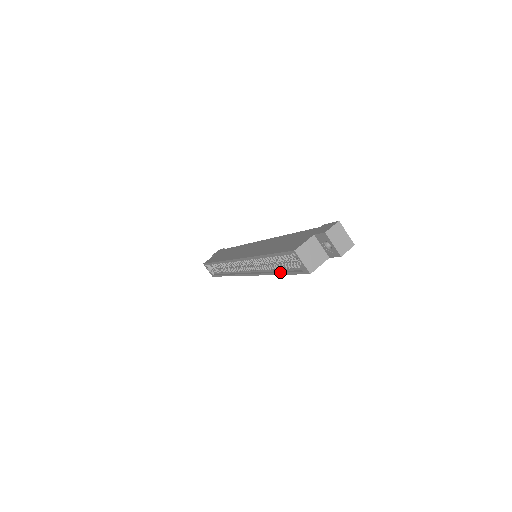
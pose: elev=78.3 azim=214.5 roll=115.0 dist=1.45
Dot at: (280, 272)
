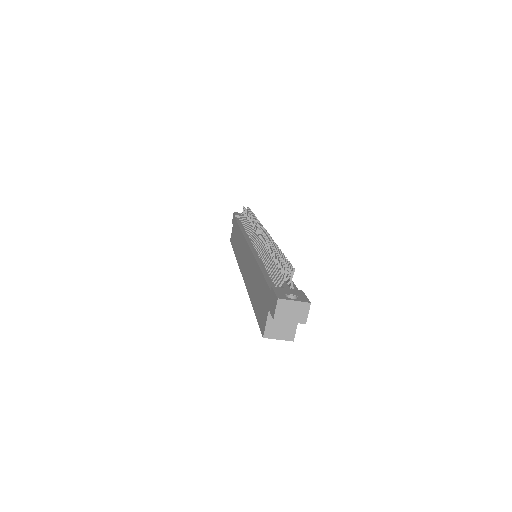
Dot at: occluded
